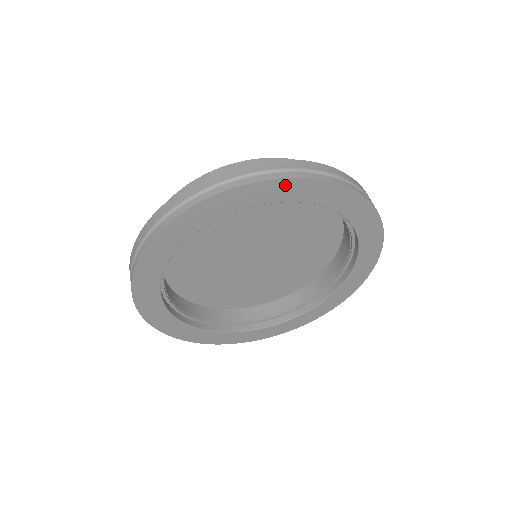
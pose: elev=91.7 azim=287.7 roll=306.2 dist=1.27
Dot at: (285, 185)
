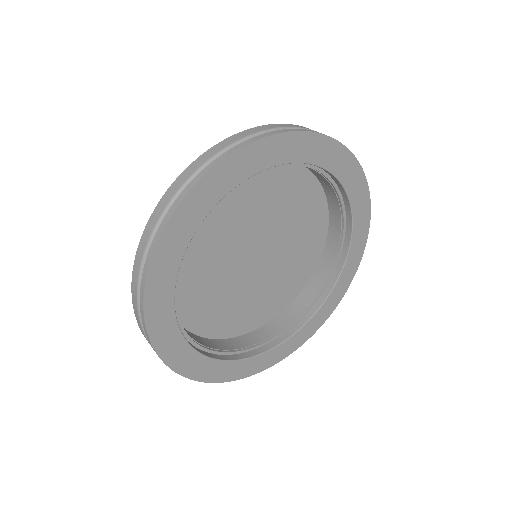
Dot at: (233, 163)
